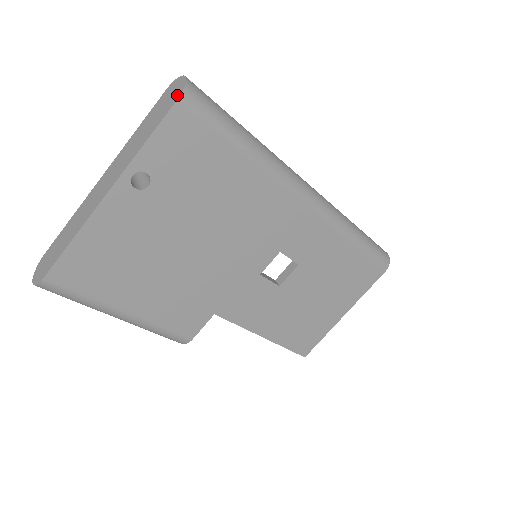
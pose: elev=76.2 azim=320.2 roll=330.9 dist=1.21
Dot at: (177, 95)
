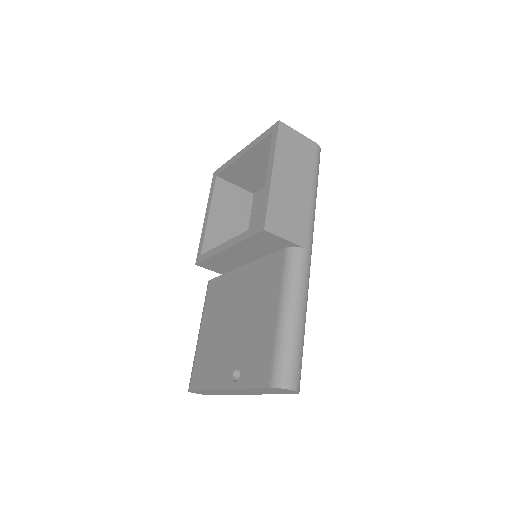
Dot at: (293, 393)
